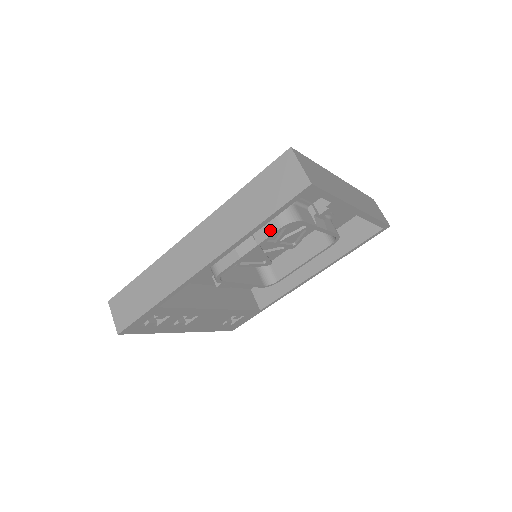
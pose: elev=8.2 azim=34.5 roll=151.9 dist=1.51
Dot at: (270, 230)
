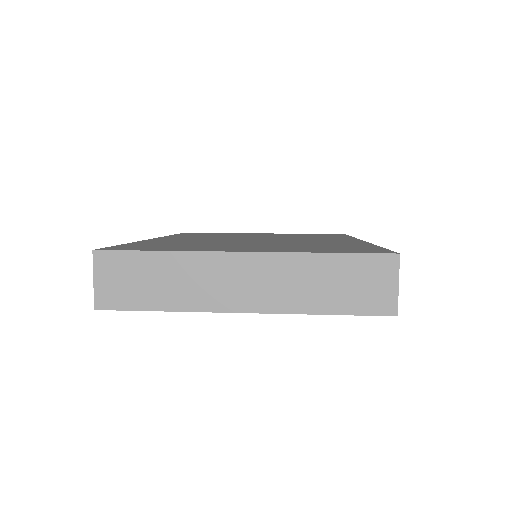
Dot at: occluded
